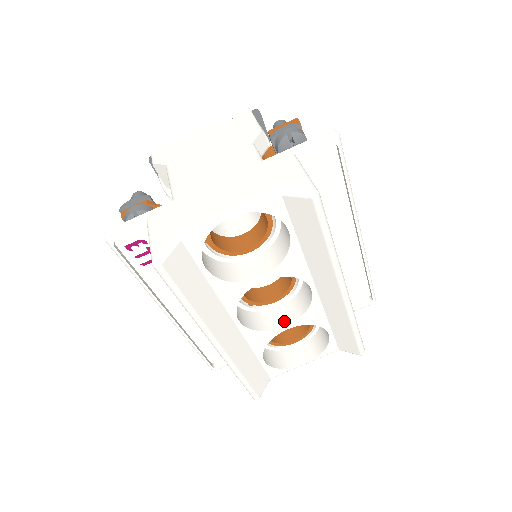
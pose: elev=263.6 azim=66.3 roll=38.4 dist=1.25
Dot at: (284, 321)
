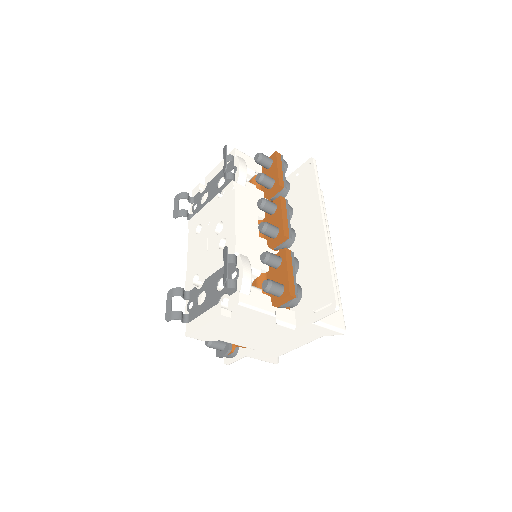
Dot at: occluded
